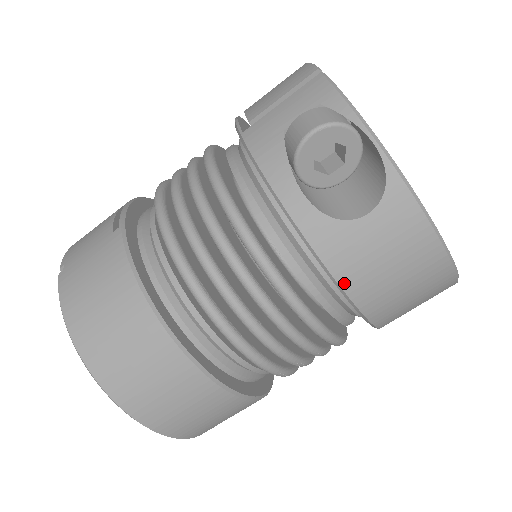
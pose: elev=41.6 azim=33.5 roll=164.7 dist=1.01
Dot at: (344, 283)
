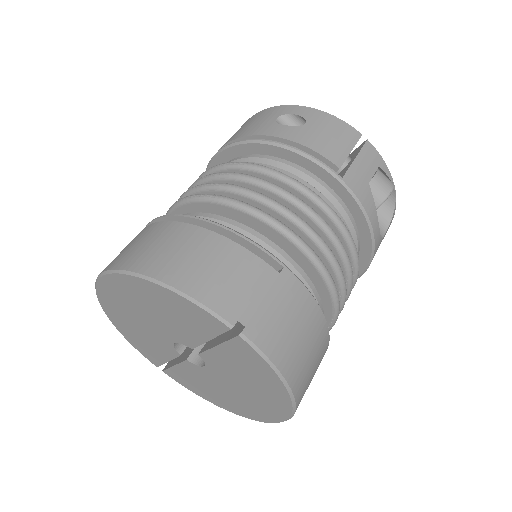
Dot at: (365, 271)
